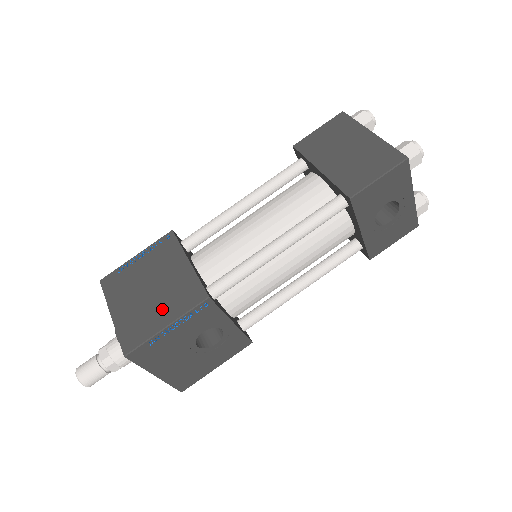
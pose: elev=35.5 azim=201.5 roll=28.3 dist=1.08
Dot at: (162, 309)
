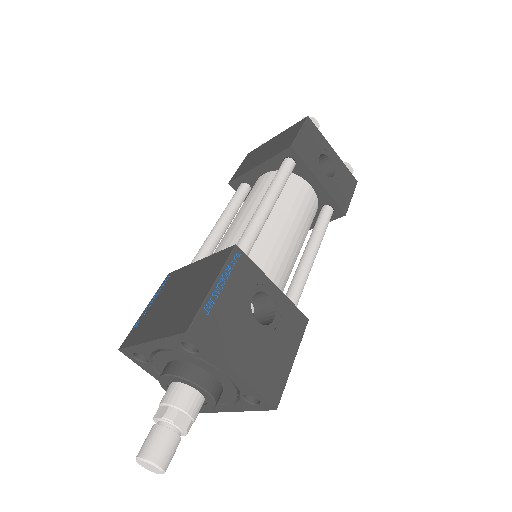
Dot at: (199, 287)
